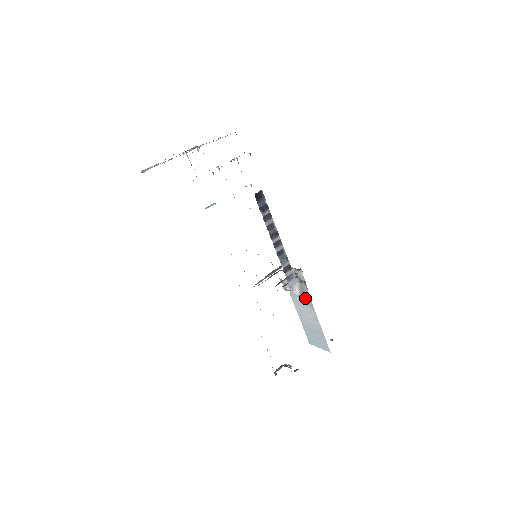
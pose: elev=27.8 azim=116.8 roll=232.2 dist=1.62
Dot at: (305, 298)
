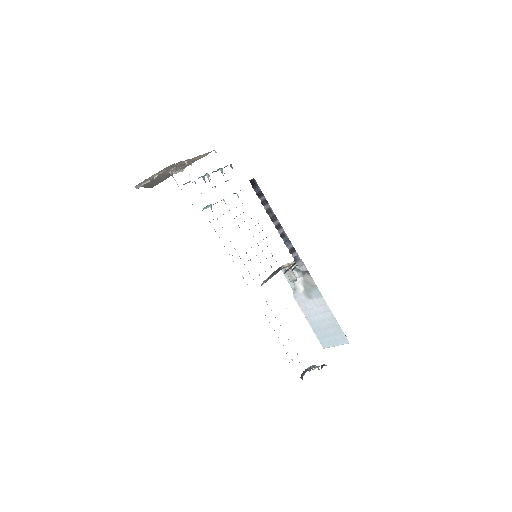
Dot at: (311, 290)
